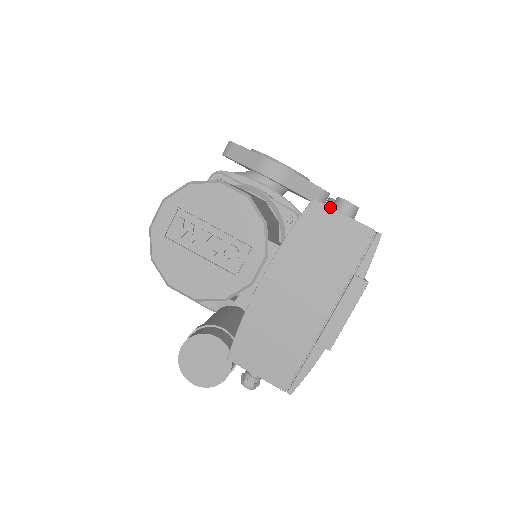
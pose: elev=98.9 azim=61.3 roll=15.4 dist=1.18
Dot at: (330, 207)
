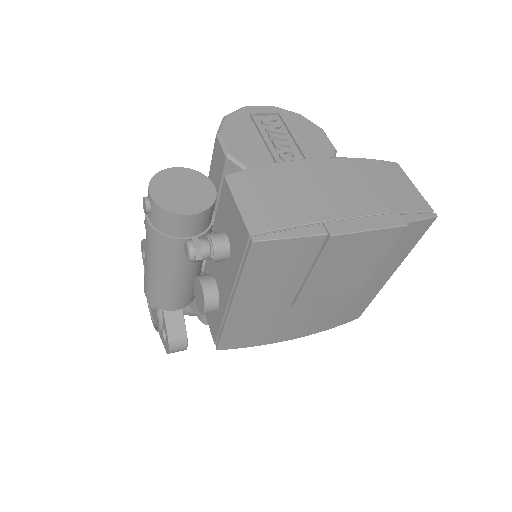
Dot at: occluded
